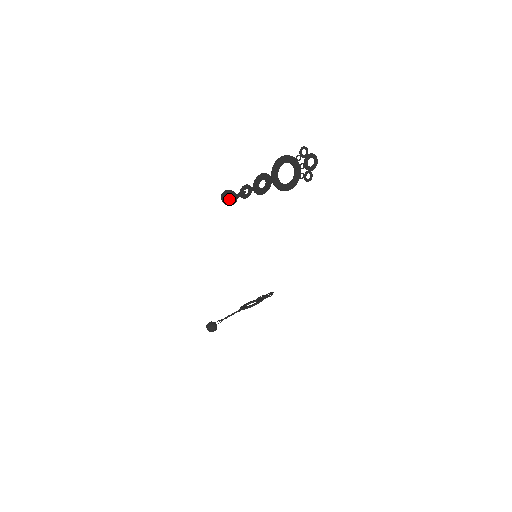
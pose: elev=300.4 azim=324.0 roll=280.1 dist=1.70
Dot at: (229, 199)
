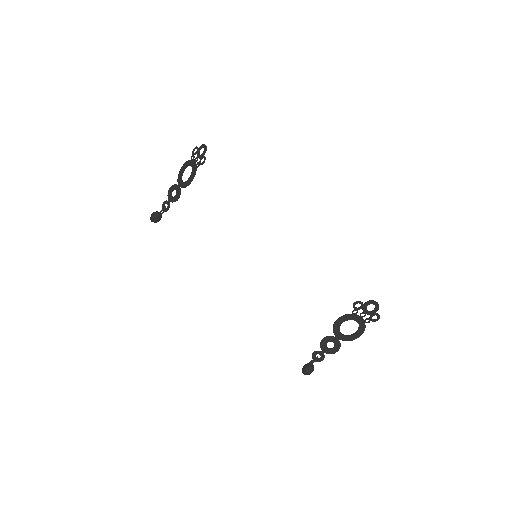
Dot at: (151, 217)
